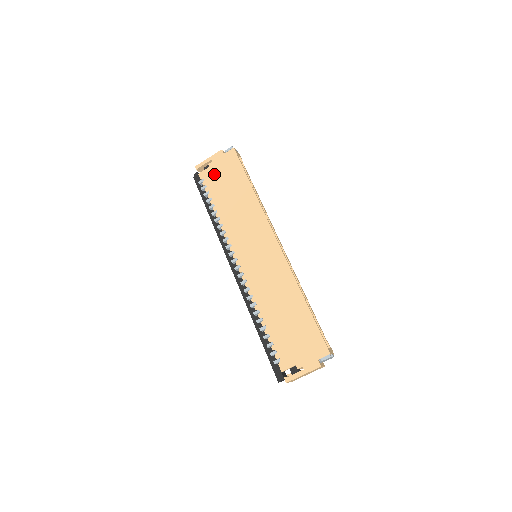
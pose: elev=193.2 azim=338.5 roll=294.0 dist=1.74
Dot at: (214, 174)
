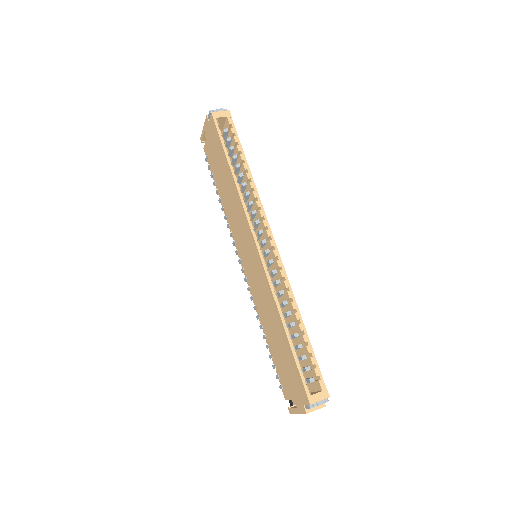
Dot at: (210, 150)
